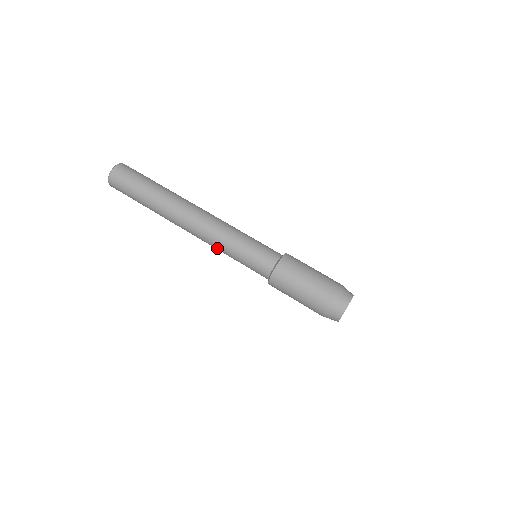
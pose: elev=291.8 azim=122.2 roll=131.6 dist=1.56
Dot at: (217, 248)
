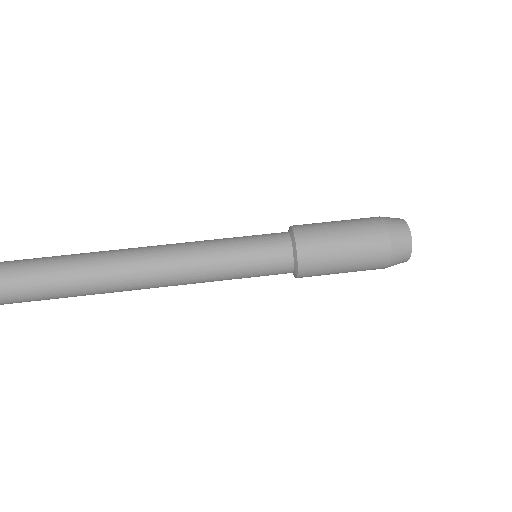
Dot at: occluded
